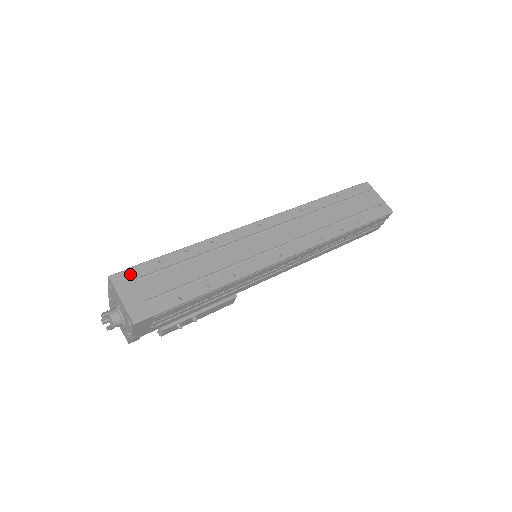
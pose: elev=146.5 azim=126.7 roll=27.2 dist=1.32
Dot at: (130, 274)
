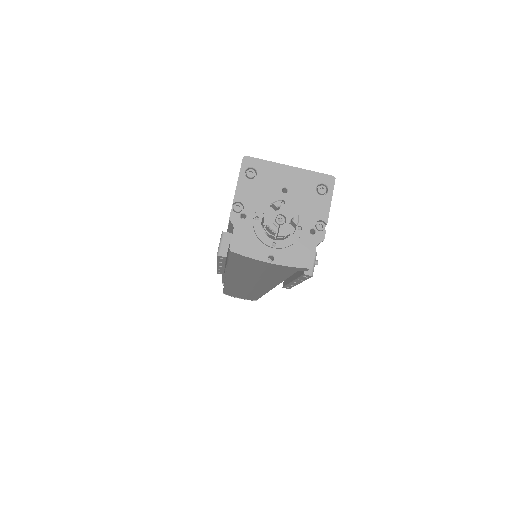
Dot at: occluded
